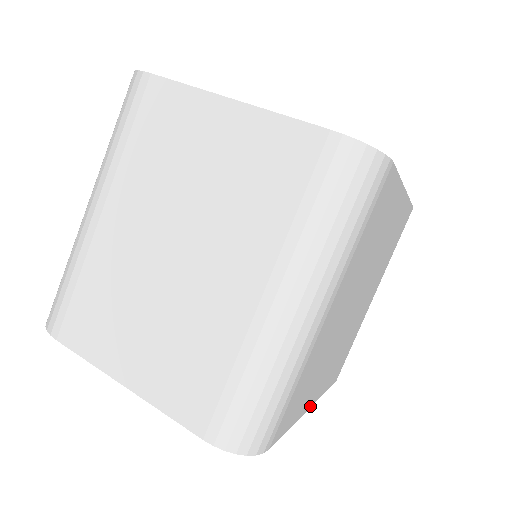
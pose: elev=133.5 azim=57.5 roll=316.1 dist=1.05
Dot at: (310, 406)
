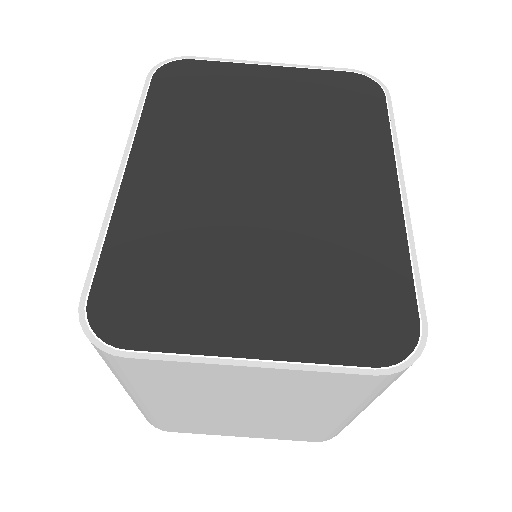
Dot at: occluded
